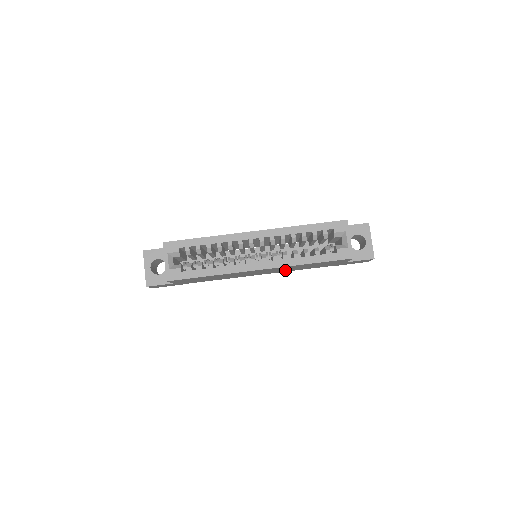
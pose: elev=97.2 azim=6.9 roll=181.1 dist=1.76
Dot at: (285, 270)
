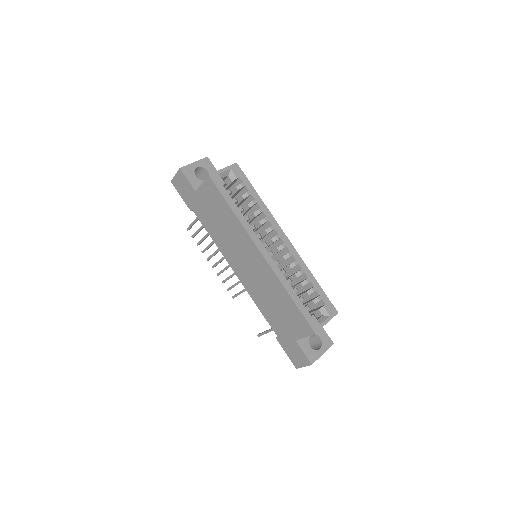
Dot at: (256, 290)
